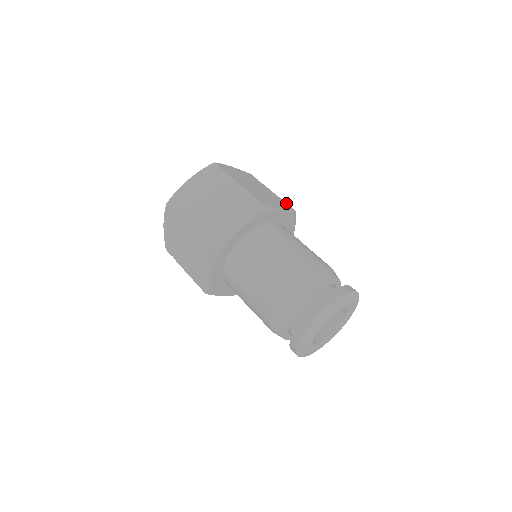
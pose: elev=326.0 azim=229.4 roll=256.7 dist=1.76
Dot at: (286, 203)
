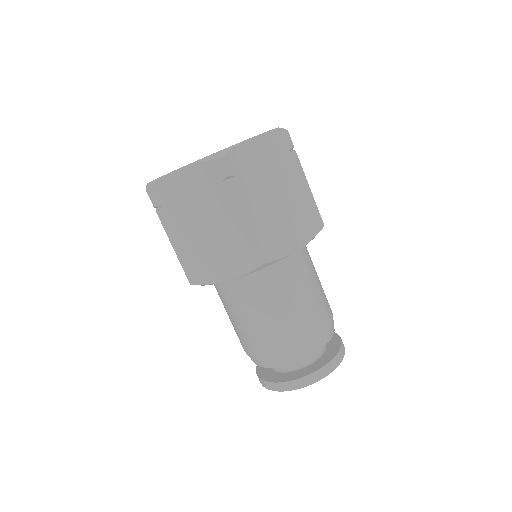
Dot at: occluded
